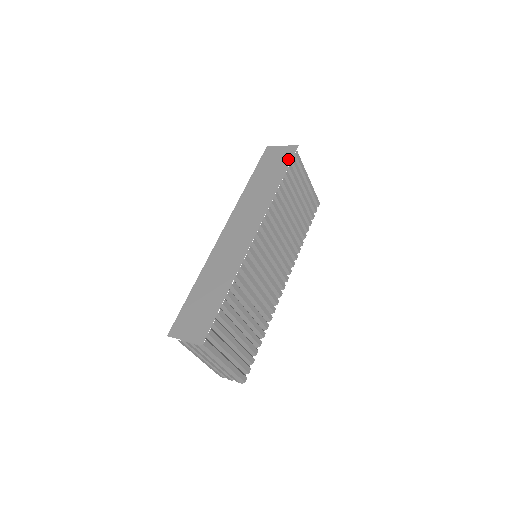
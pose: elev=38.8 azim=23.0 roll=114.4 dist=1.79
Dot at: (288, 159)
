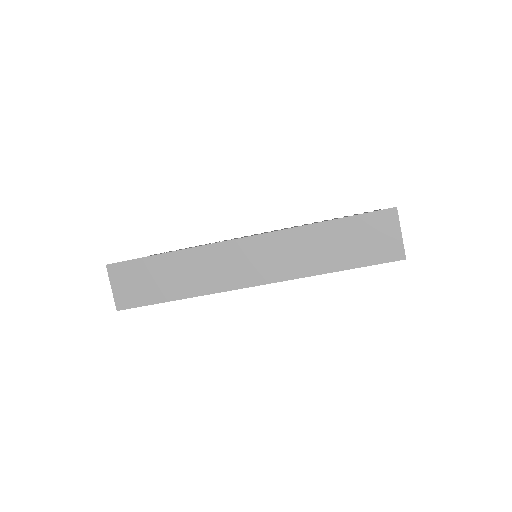
Dot at: (377, 259)
